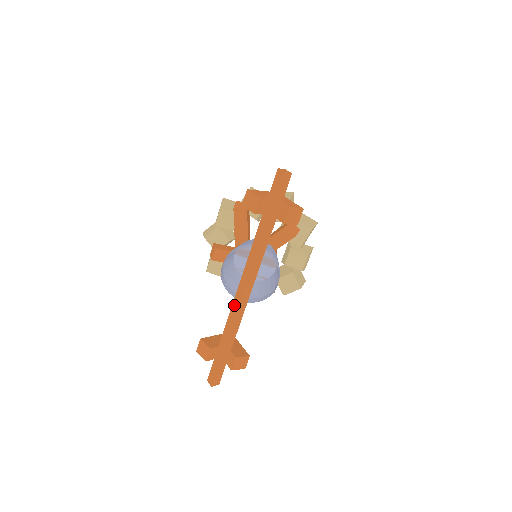
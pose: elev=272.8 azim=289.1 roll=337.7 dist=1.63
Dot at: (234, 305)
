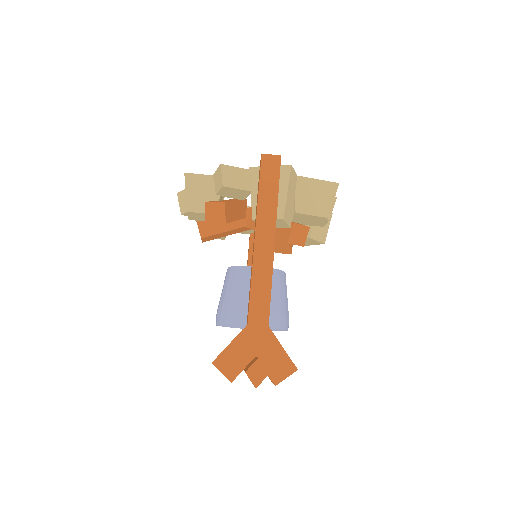
Dot at: occluded
